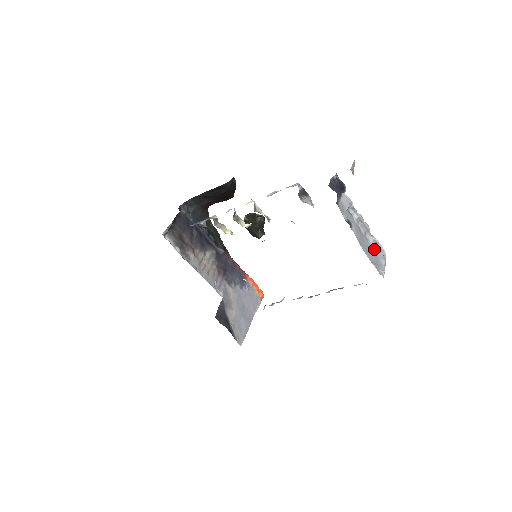
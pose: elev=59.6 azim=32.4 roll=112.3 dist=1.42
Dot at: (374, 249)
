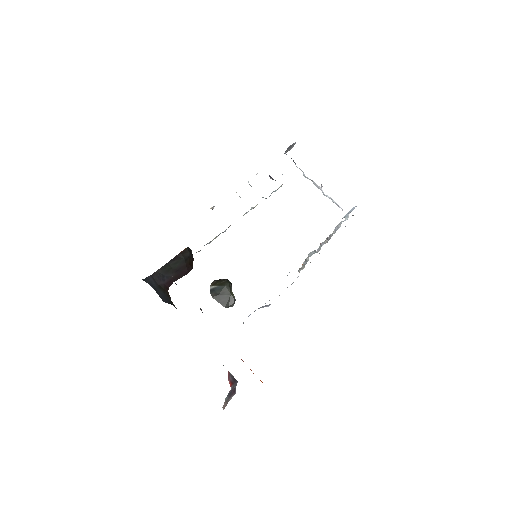
Dot at: (334, 202)
